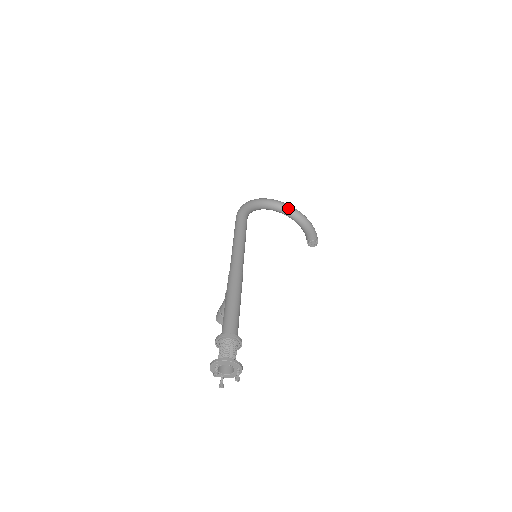
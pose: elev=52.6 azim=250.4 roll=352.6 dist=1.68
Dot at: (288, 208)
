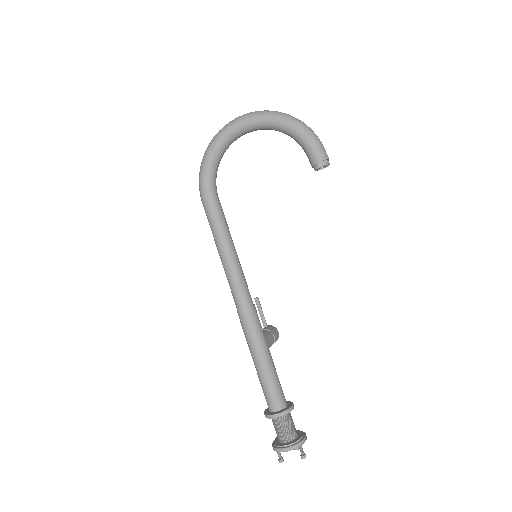
Dot at: (258, 124)
